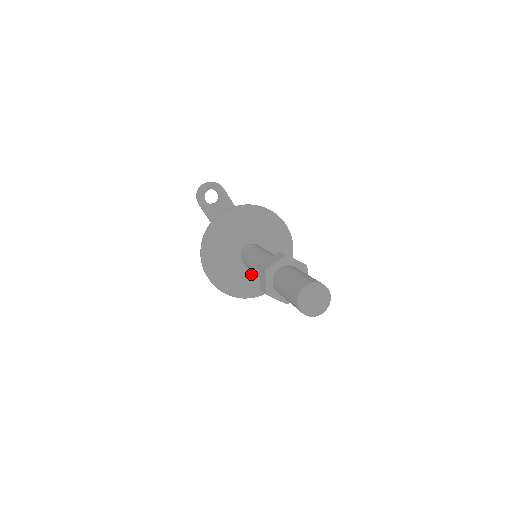
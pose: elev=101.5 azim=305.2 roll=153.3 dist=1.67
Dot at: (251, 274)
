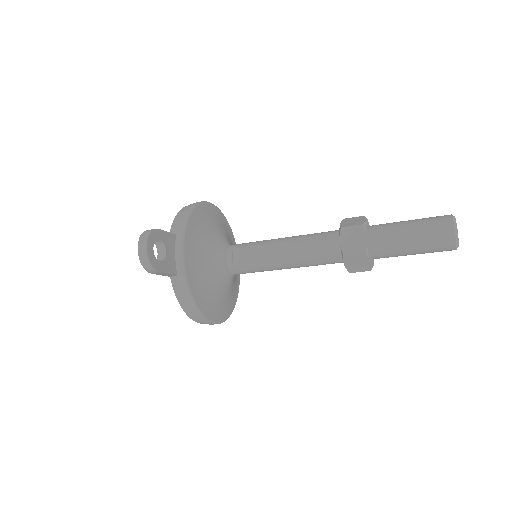
Dot at: (234, 277)
